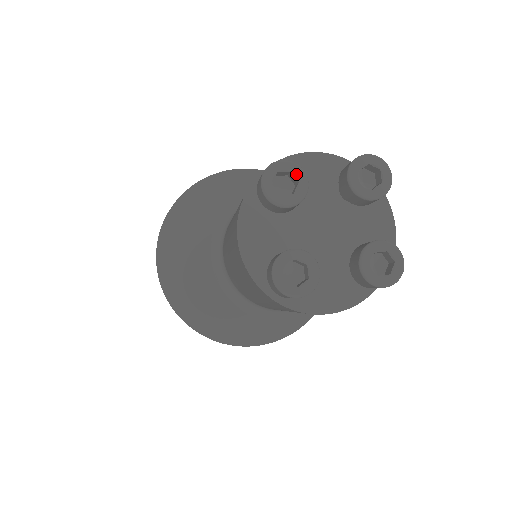
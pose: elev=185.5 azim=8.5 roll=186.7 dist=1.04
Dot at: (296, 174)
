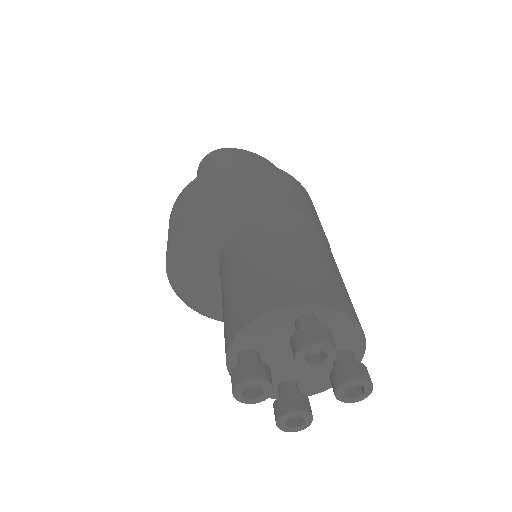
Dot at: (257, 385)
